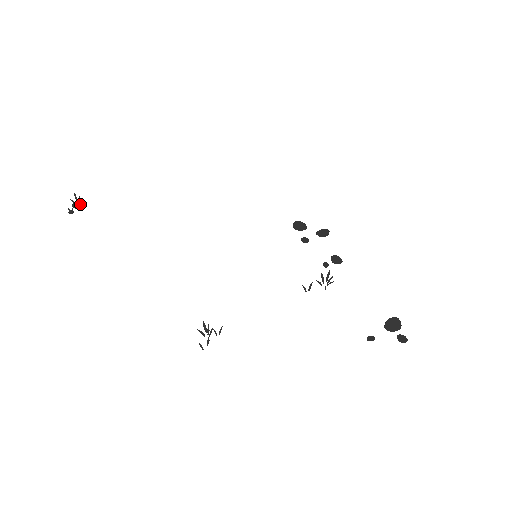
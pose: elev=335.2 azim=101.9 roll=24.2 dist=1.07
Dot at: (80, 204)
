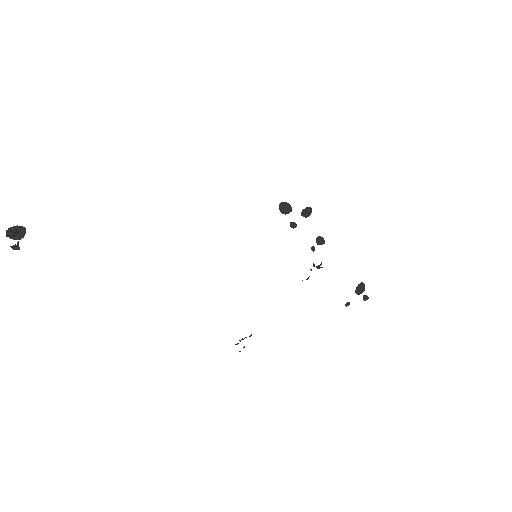
Dot at: (19, 233)
